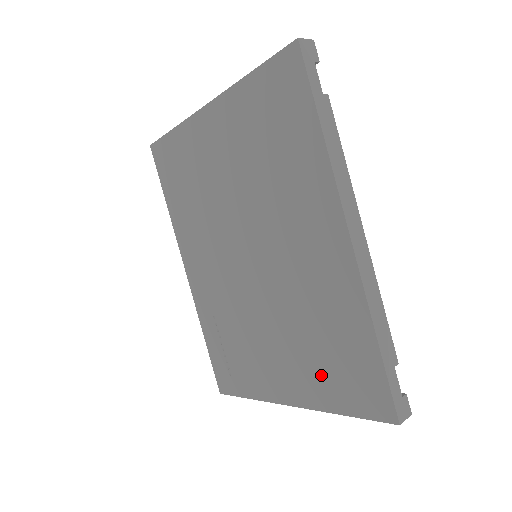
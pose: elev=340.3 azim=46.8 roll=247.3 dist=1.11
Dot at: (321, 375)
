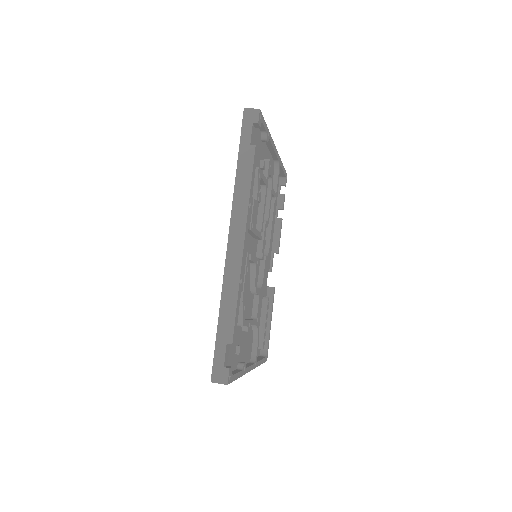
Dot at: occluded
